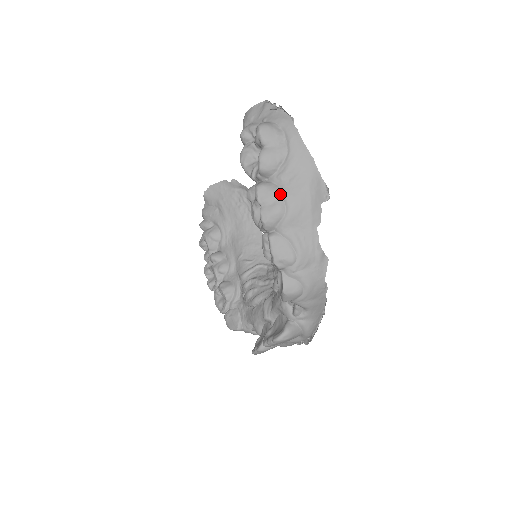
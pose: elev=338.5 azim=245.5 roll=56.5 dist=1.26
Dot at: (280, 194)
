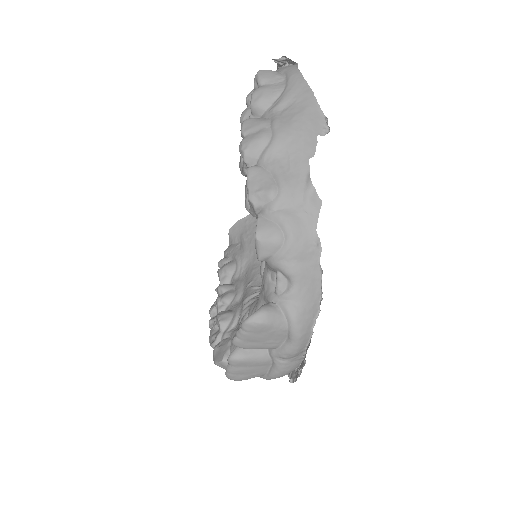
Dot at: (268, 123)
